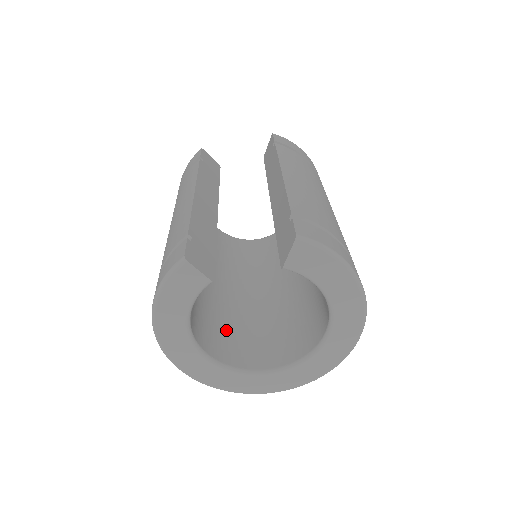
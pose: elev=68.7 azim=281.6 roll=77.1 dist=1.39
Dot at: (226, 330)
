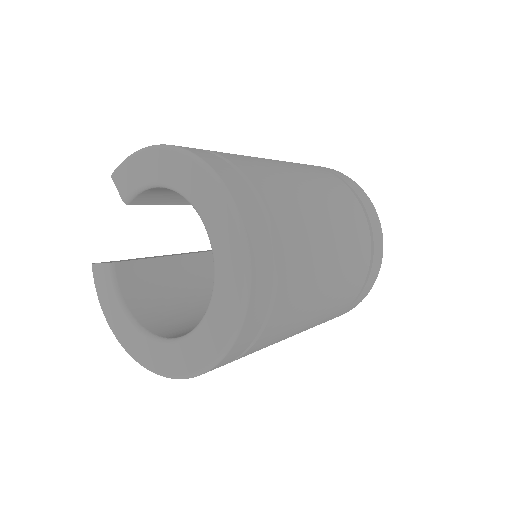
Dot at: occluded
